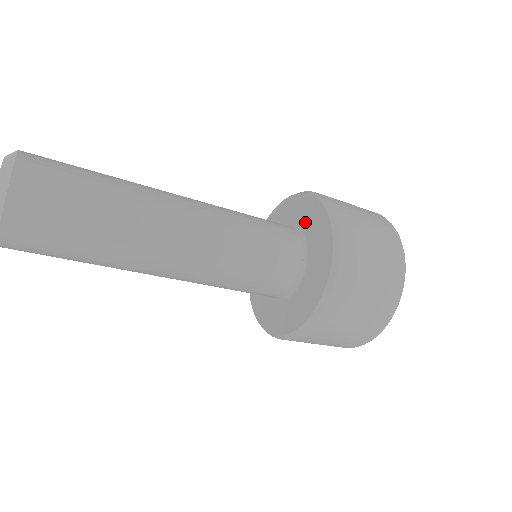
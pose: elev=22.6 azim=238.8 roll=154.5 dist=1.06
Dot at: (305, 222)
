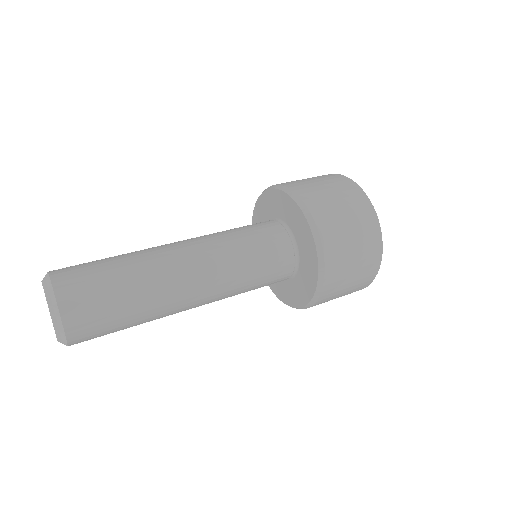
Dot at: (304, 261)
